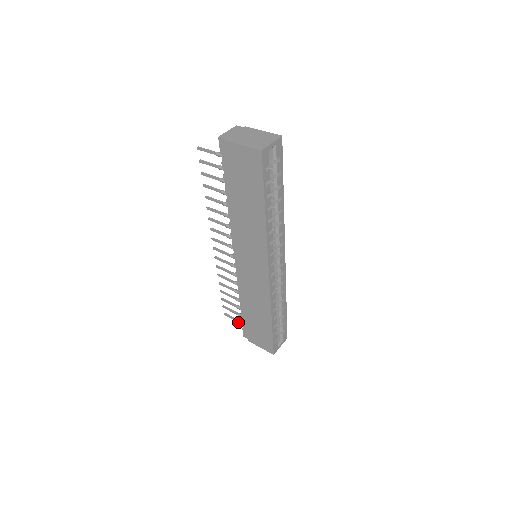
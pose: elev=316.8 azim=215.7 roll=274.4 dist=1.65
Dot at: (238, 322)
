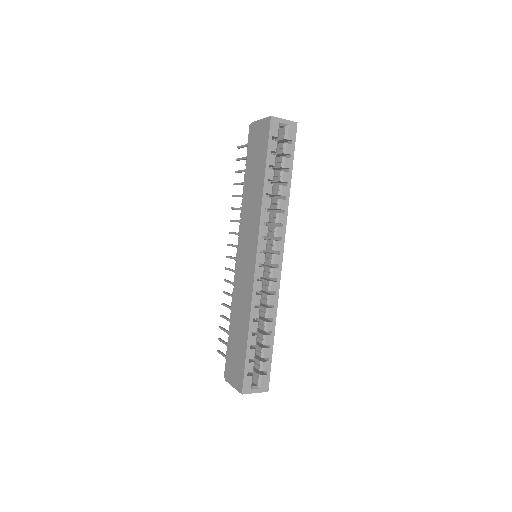
Dot at: (225, 356)
